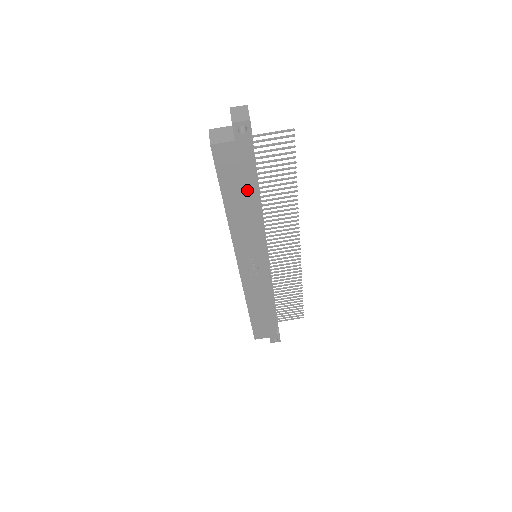
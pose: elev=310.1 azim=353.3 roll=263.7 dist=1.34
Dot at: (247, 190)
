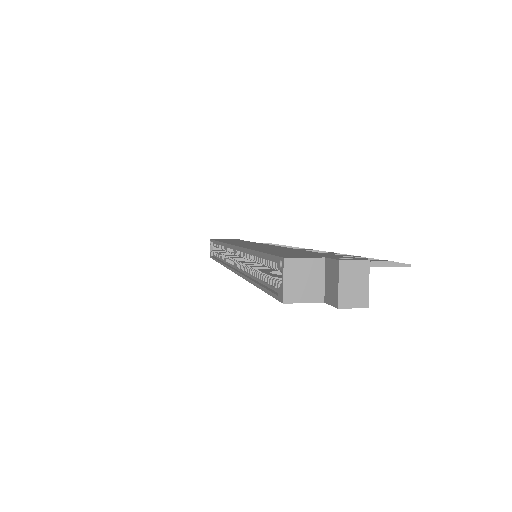
Dot at: occluded
